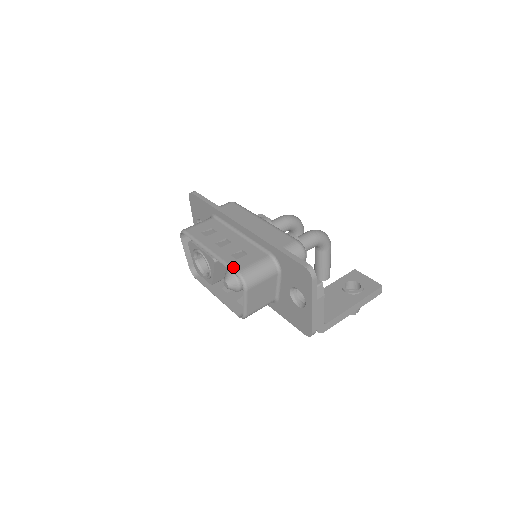
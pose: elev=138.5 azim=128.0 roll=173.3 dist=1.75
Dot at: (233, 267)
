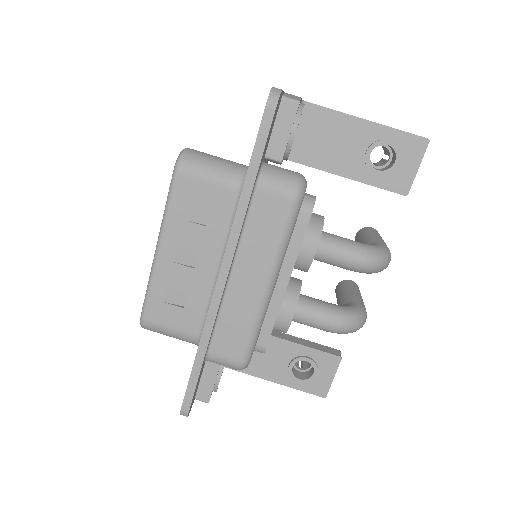
Dot at: (146, 308)
